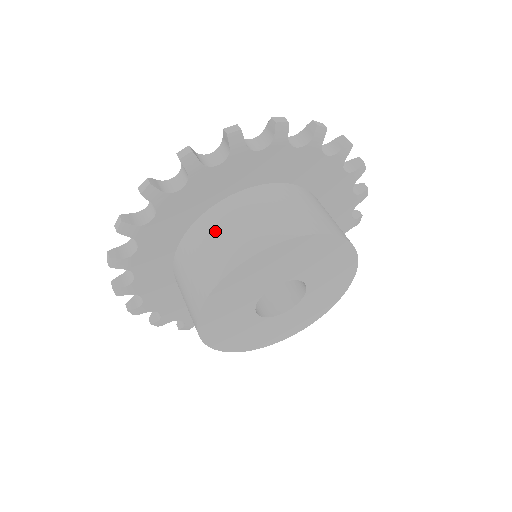
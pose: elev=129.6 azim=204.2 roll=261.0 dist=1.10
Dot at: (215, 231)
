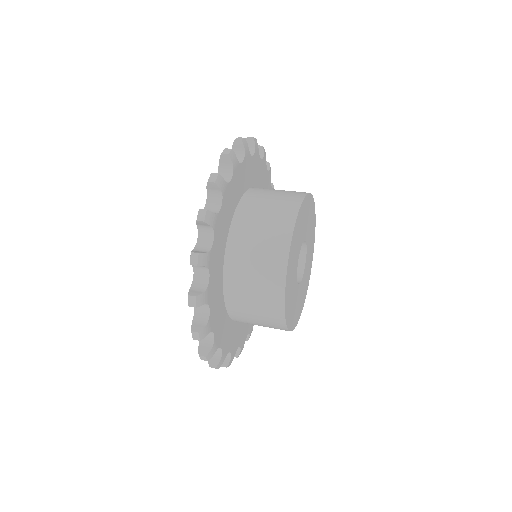
Dot at: (248, 251)
